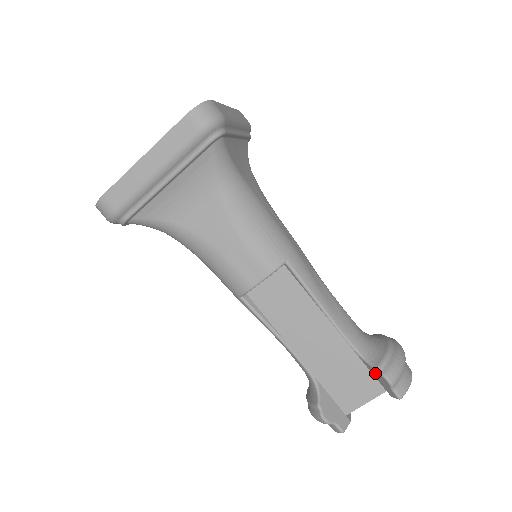
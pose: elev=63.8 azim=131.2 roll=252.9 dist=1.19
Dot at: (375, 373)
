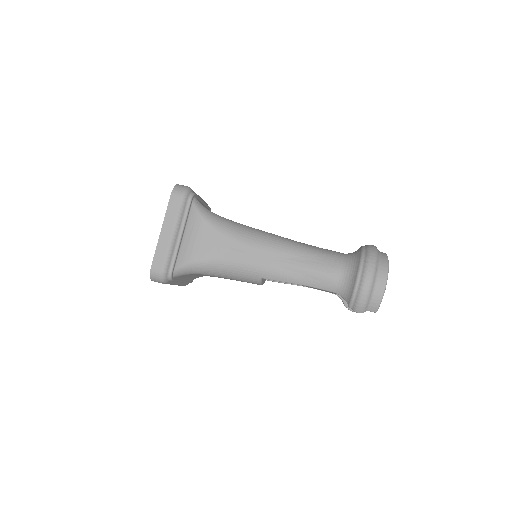
Dot at: occluded
